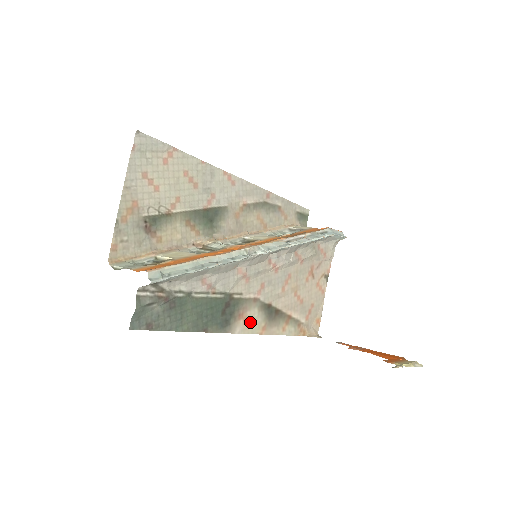
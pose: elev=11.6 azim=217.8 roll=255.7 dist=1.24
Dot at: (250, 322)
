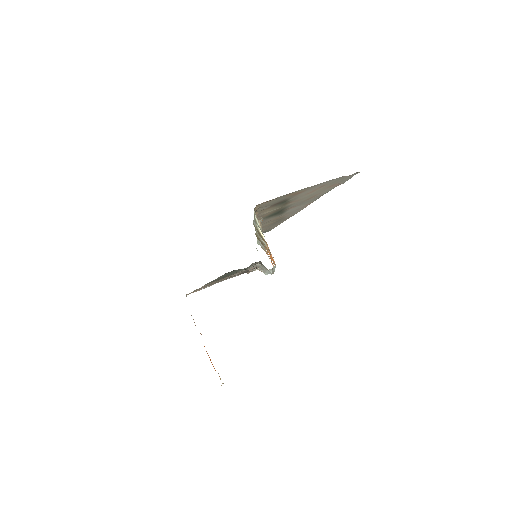
Dot at: occluded
